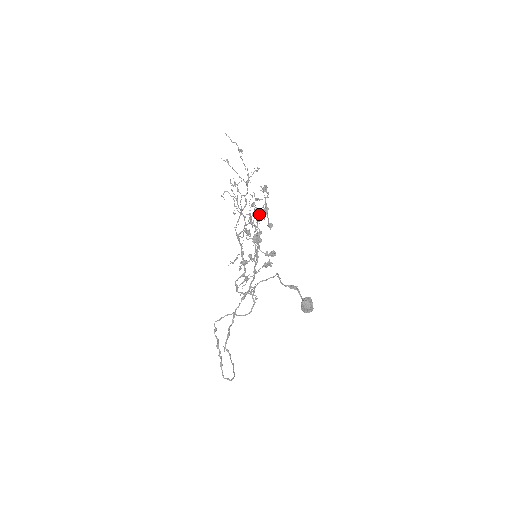
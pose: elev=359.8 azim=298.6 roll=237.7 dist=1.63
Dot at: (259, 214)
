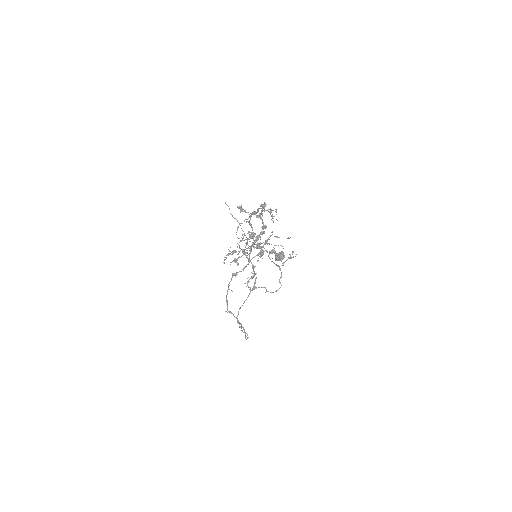
Dot at: occluded
